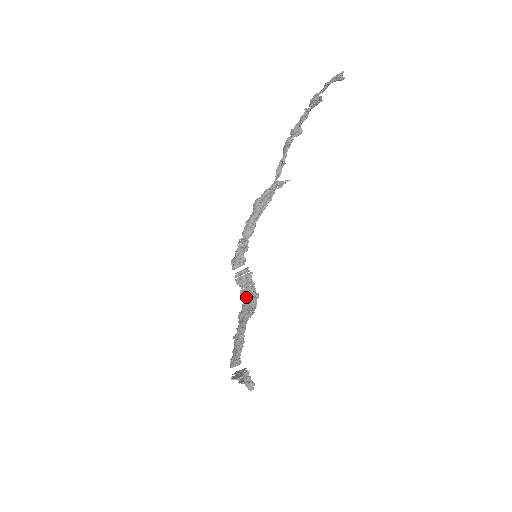
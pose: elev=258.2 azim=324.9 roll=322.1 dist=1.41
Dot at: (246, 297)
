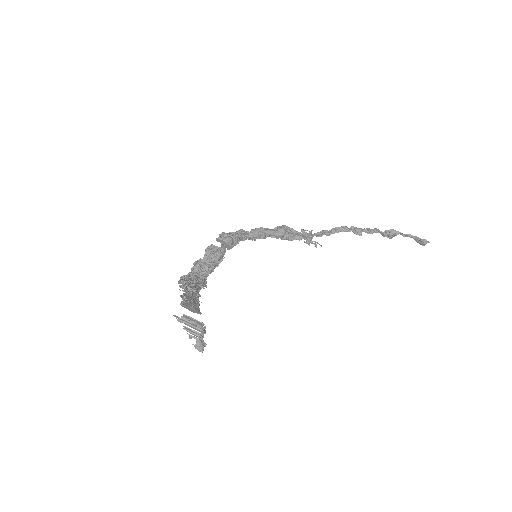
Dot at: (202, 272)
